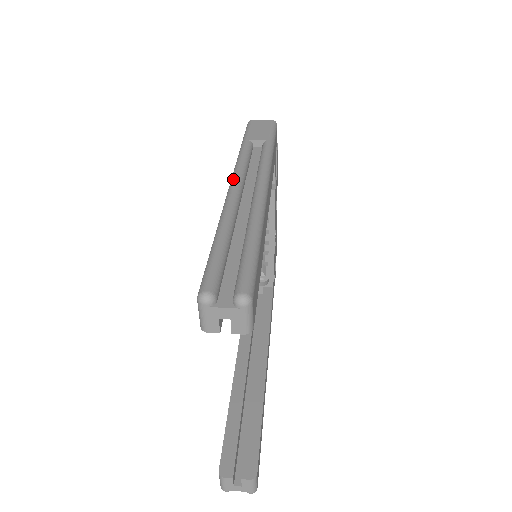
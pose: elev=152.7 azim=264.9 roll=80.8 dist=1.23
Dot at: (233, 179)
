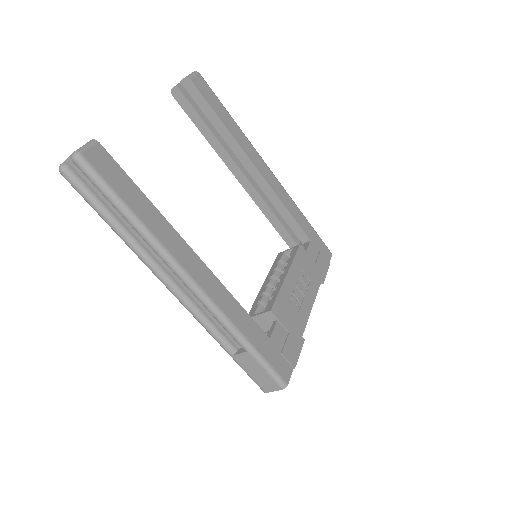
Dot at: occluded
